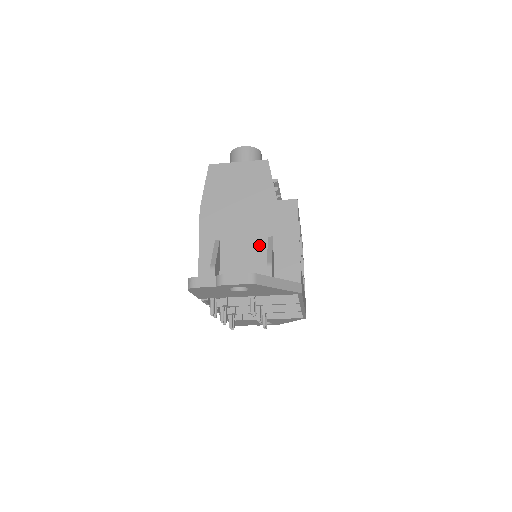
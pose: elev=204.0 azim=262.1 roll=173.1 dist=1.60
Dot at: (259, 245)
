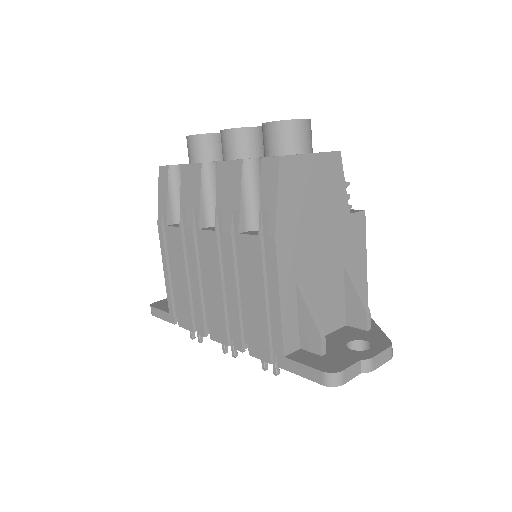
Dot at: (337, 279)
